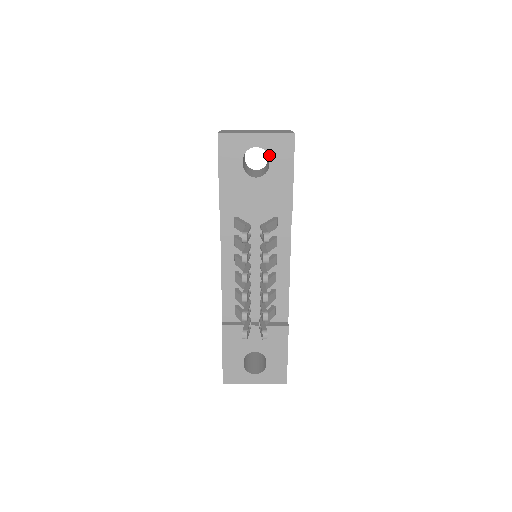
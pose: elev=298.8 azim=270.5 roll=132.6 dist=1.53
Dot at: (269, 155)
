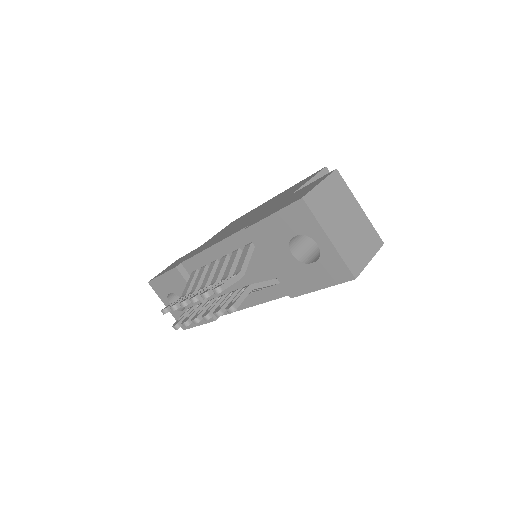
Dot at: (319, 260)
